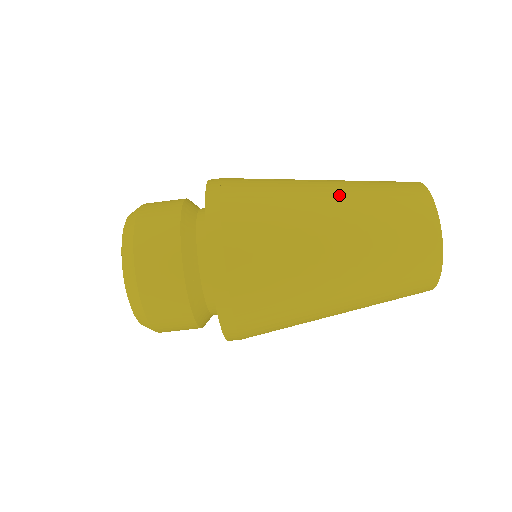
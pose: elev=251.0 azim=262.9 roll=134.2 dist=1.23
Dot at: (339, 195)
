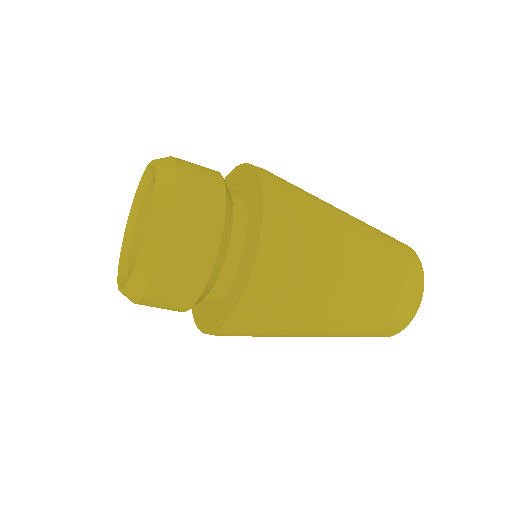
Dot at: (367, 242)
